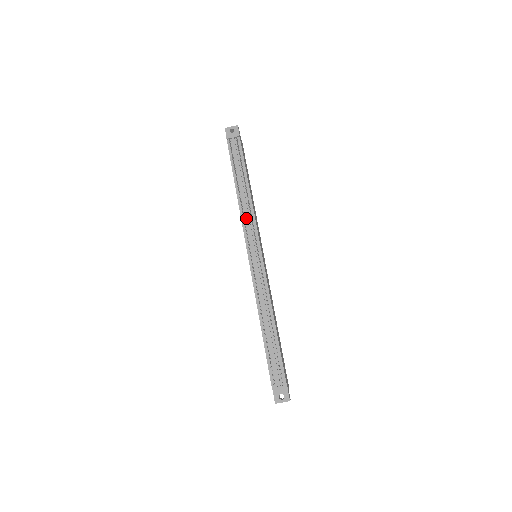
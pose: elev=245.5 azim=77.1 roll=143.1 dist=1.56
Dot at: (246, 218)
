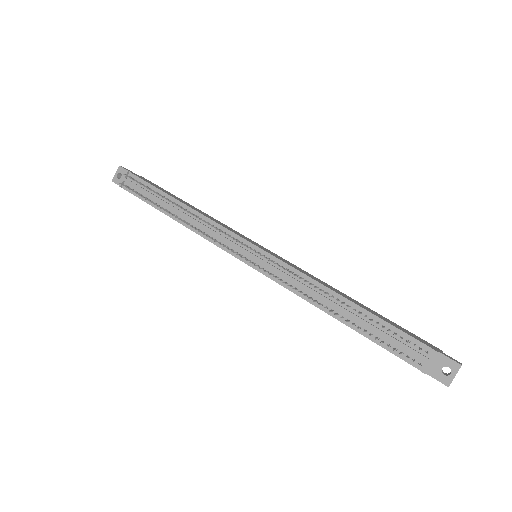
Dot at: (207, 232)
